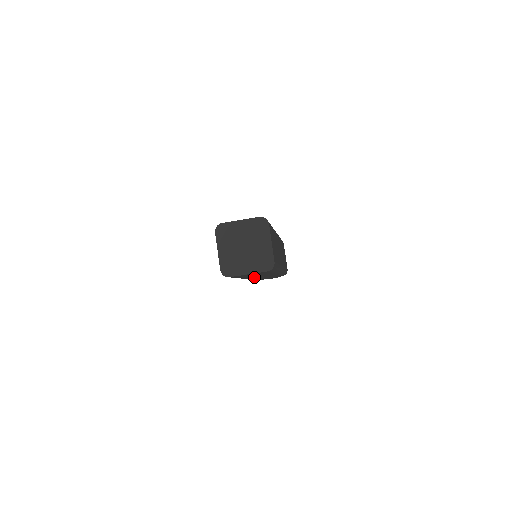
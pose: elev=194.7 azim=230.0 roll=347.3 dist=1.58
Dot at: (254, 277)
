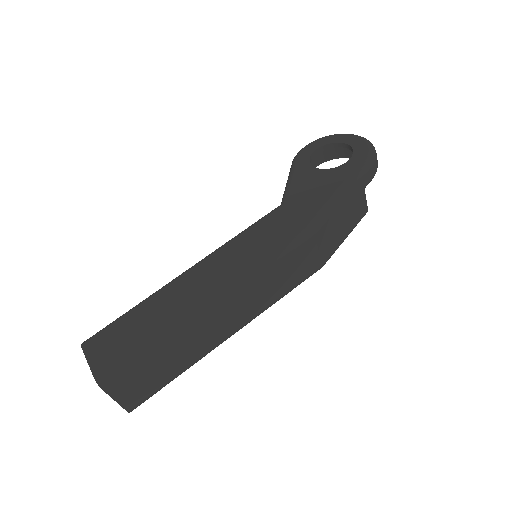
Dot at: occluded
